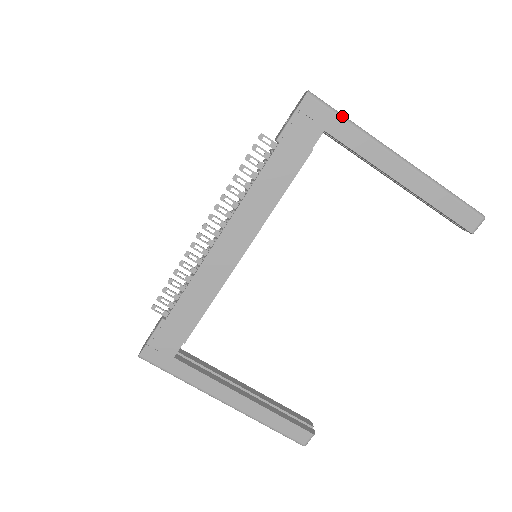
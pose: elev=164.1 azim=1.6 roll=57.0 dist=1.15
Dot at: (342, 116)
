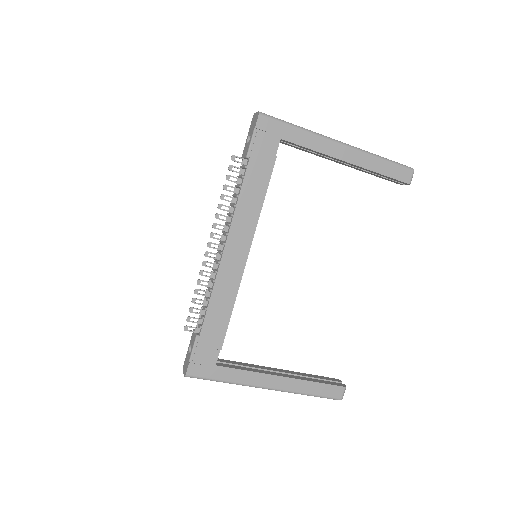
Dot at: (290, 124)
